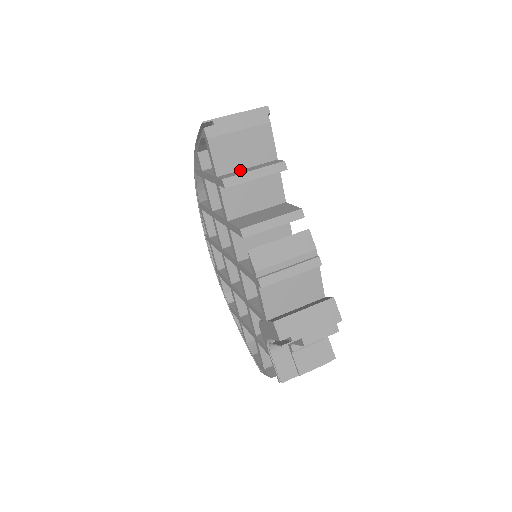
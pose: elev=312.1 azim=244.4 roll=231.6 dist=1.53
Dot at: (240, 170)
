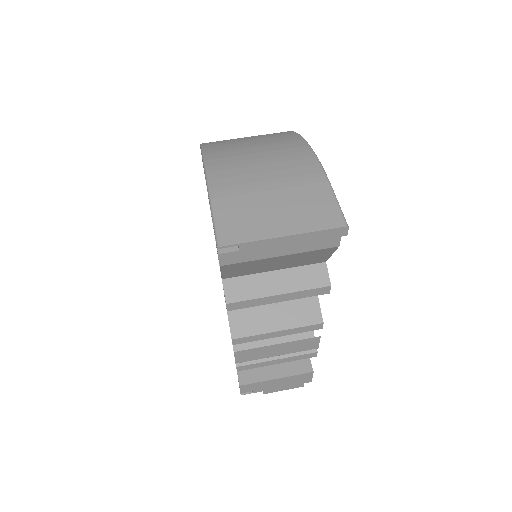
Dot at: (261, 274)
